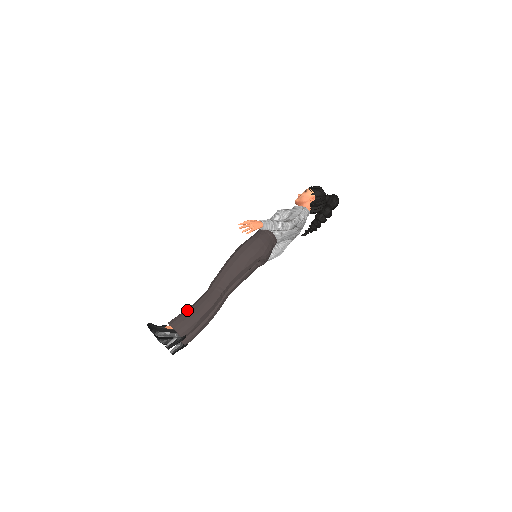
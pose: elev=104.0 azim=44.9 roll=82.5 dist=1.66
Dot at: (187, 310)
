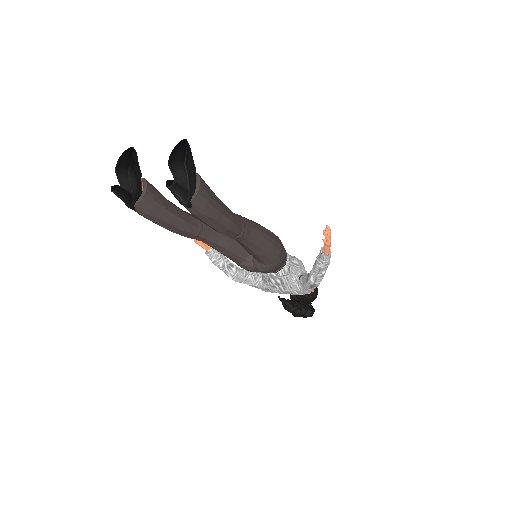
Dot at: occluded
